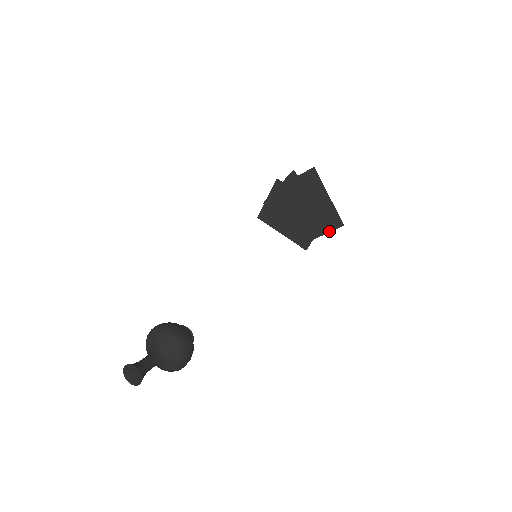
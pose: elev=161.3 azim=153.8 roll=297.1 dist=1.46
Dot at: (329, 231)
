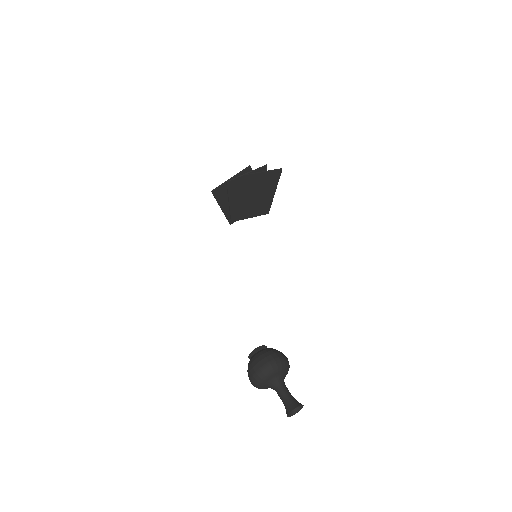
Dot at: occluded
